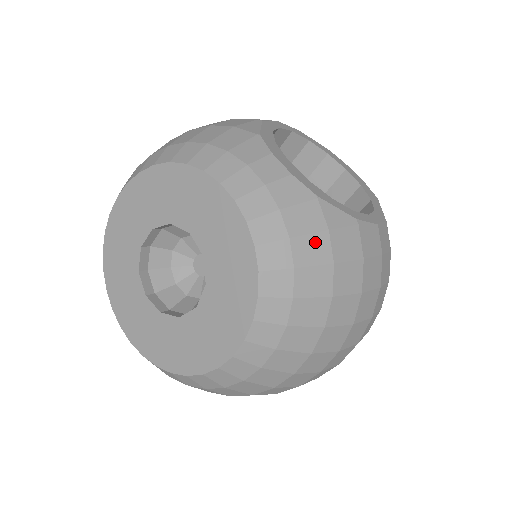
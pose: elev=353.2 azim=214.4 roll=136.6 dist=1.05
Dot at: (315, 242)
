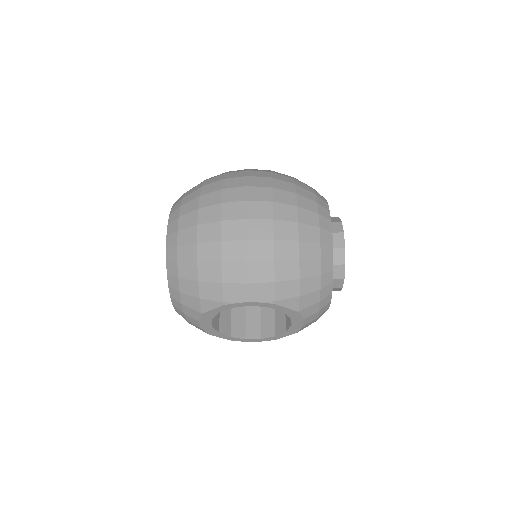
Dot at: occluded
